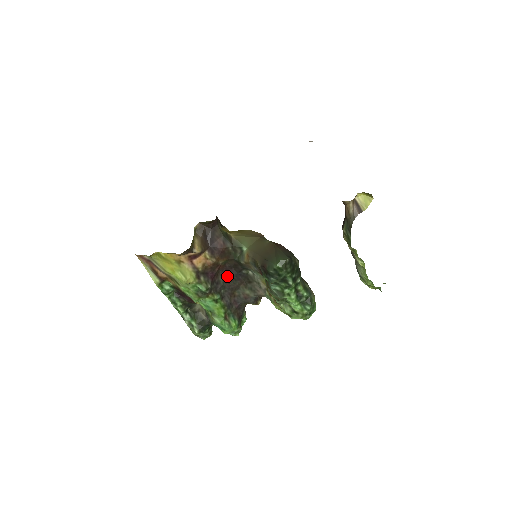
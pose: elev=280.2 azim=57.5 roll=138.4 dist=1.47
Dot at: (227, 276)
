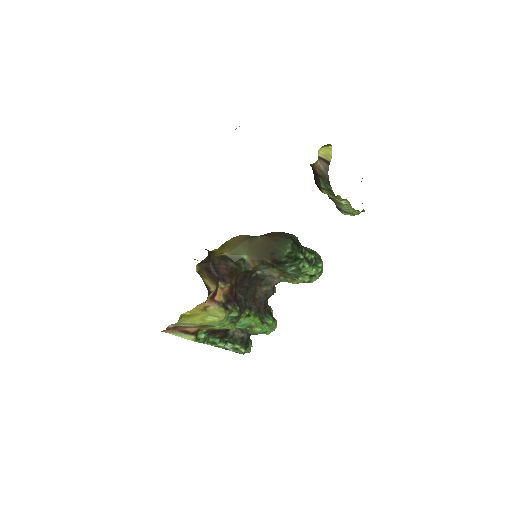
Dot at: (243, 289)
